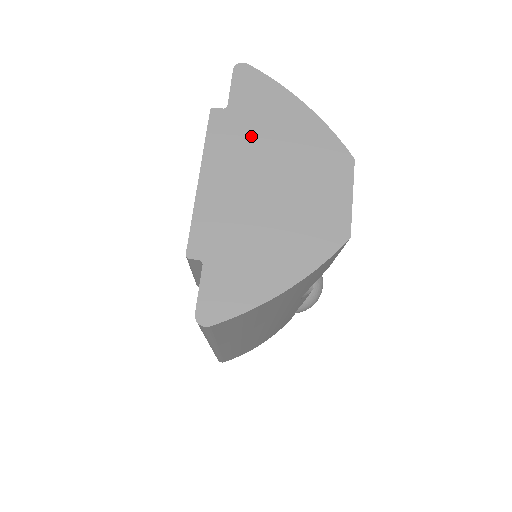
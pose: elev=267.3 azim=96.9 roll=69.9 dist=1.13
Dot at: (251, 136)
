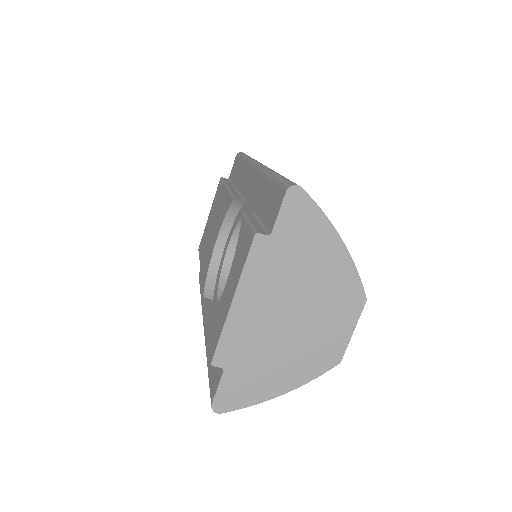
Dot at: (286, 267)
